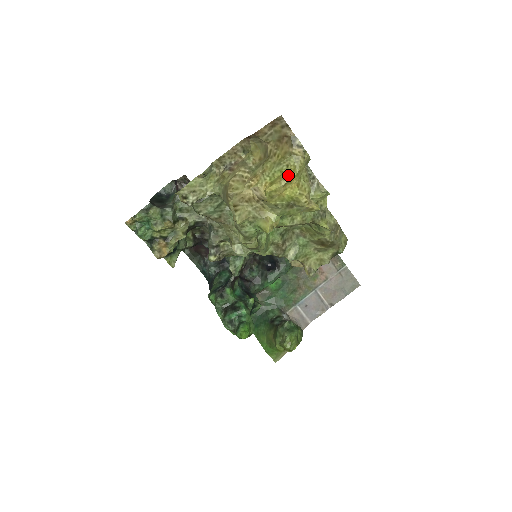
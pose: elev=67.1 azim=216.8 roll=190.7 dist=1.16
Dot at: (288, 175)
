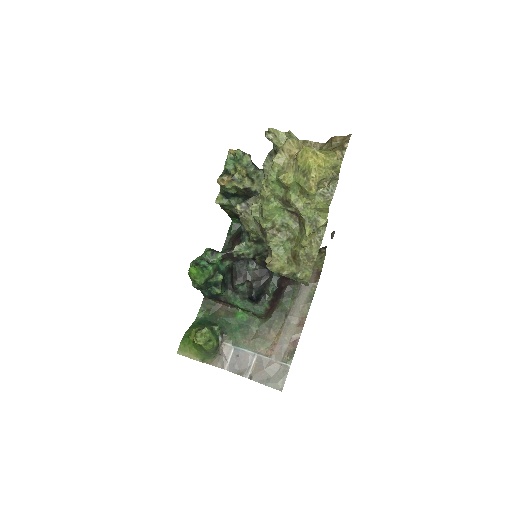
Dot at: (321, 153)
